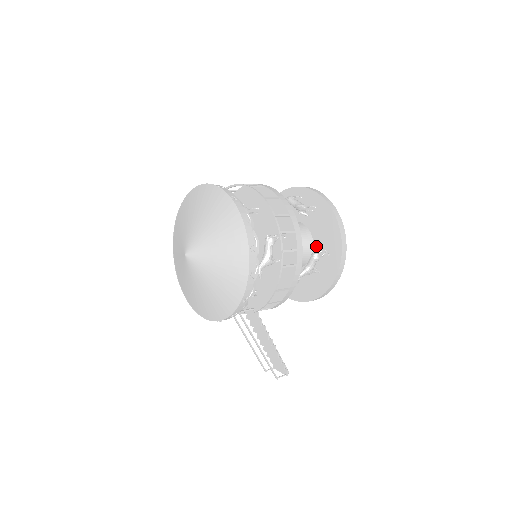
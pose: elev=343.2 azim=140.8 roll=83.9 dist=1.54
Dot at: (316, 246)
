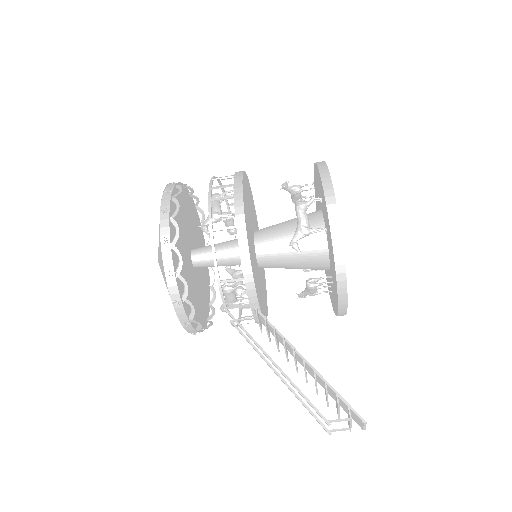
Dot at: (322, 212)
